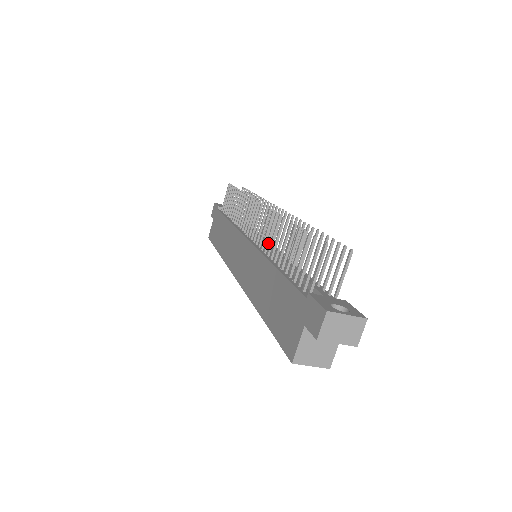
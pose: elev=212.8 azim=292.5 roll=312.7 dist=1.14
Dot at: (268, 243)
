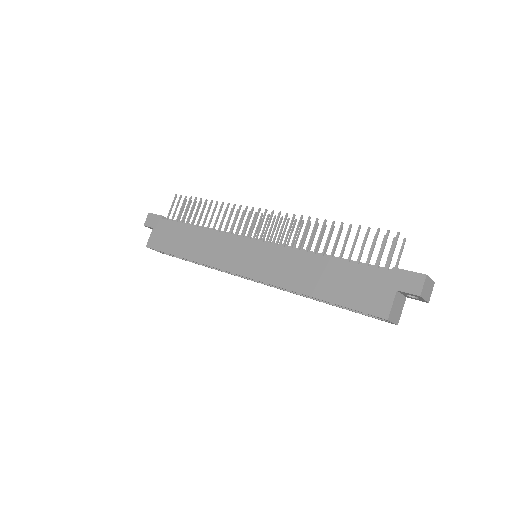
Dot at: (294, 241)
